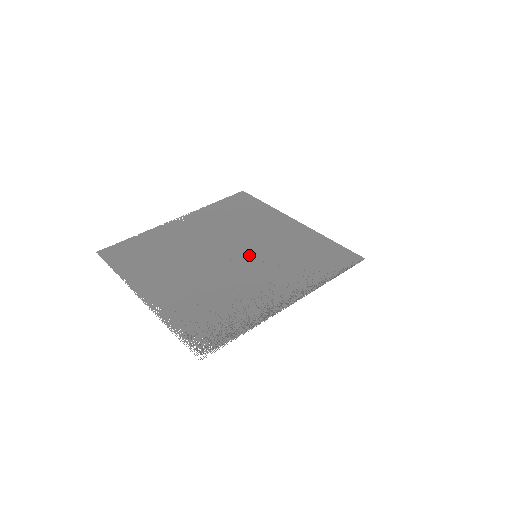
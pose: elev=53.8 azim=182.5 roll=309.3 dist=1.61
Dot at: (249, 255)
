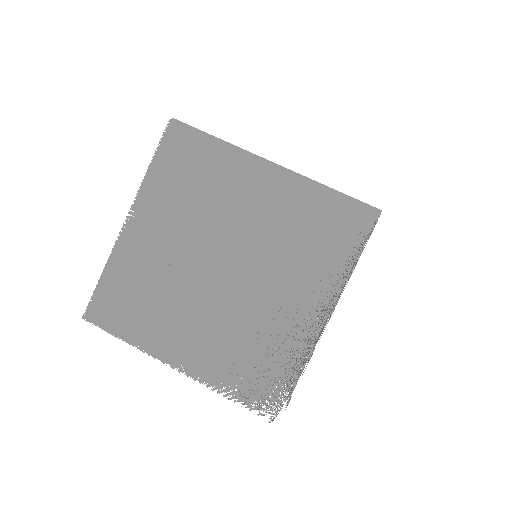
Dot at: (248, 258)
